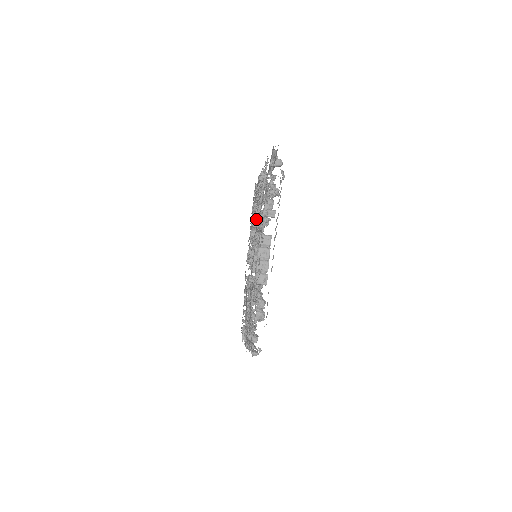
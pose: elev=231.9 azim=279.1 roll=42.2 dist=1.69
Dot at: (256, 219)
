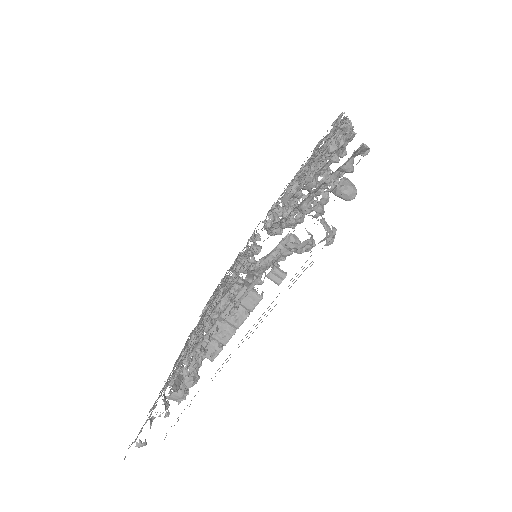
Dot at: (289, 200)
